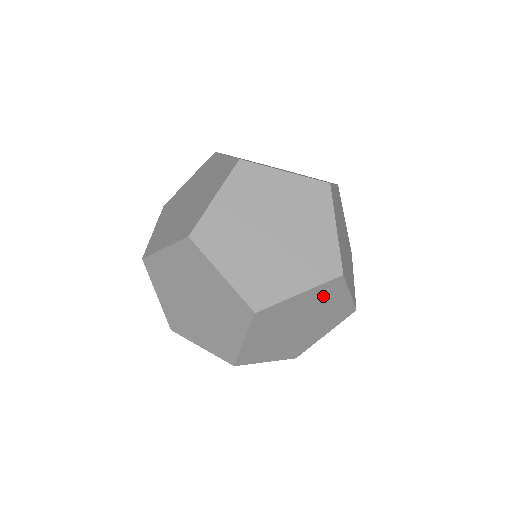
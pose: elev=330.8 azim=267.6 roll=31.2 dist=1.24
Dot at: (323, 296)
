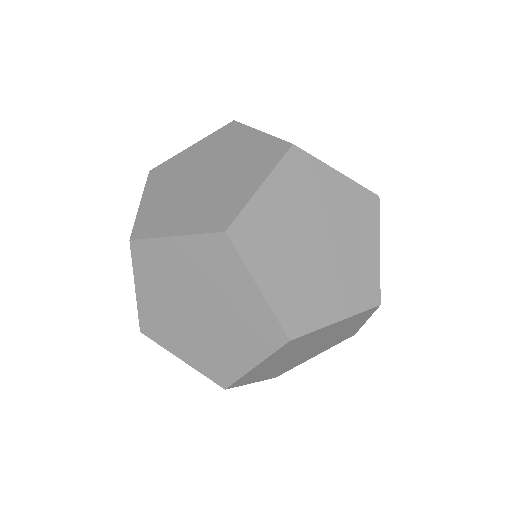
Dot at: occluded
